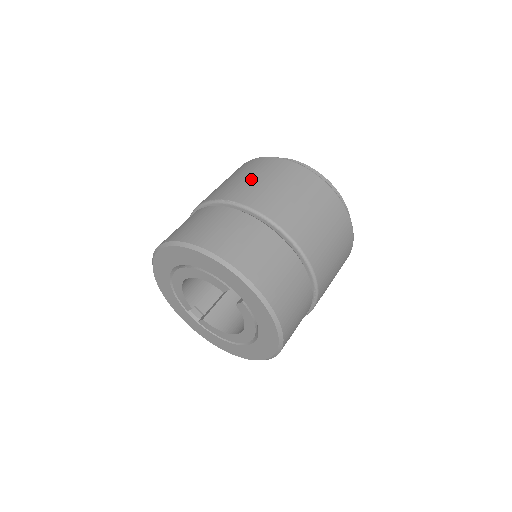
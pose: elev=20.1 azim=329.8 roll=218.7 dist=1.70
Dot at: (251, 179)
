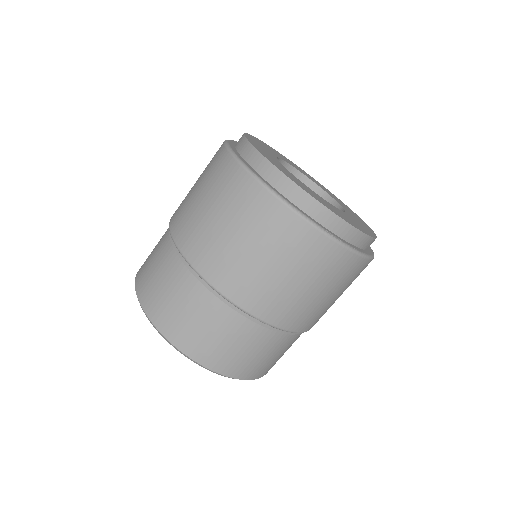
Dot at: (194, 184)
